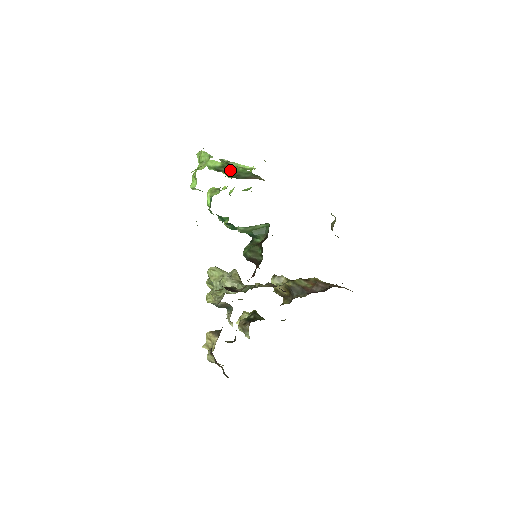
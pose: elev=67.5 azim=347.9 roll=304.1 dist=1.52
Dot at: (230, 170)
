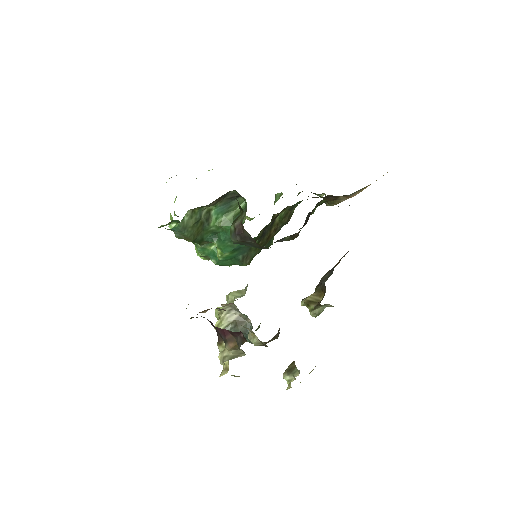
Dot at: occluded
